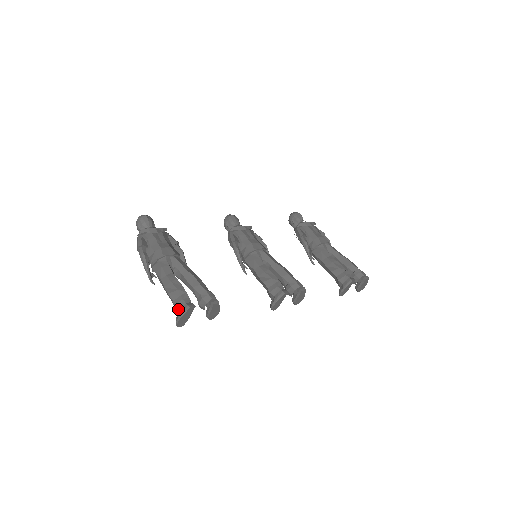
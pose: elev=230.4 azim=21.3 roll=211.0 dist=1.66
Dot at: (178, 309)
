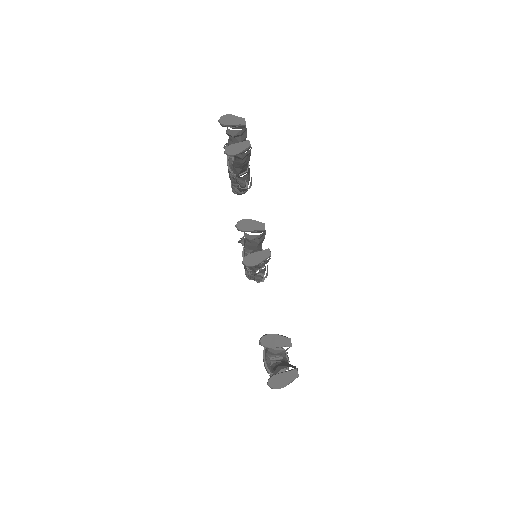
Dot at: occluded
